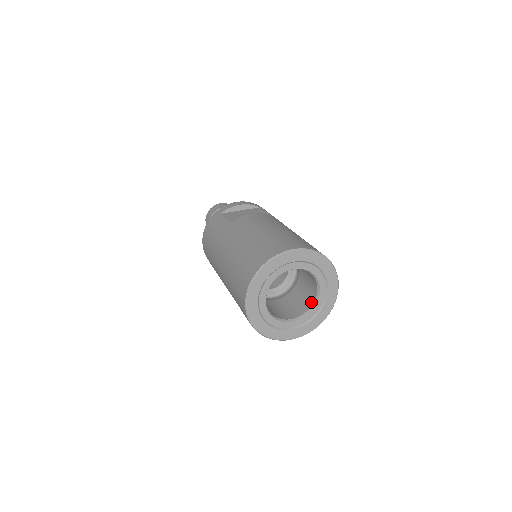
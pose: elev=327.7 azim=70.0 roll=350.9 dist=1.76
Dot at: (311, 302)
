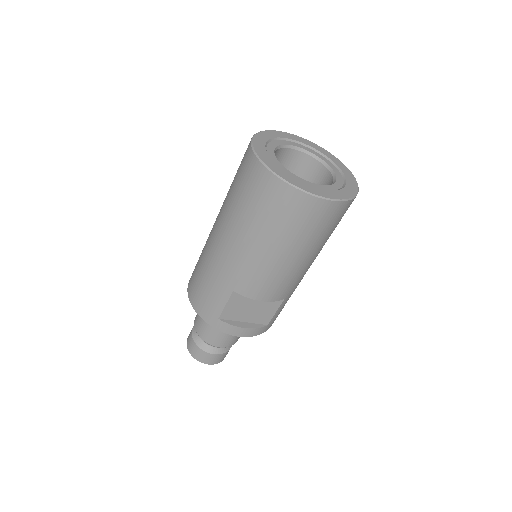
Dot at: occluded
